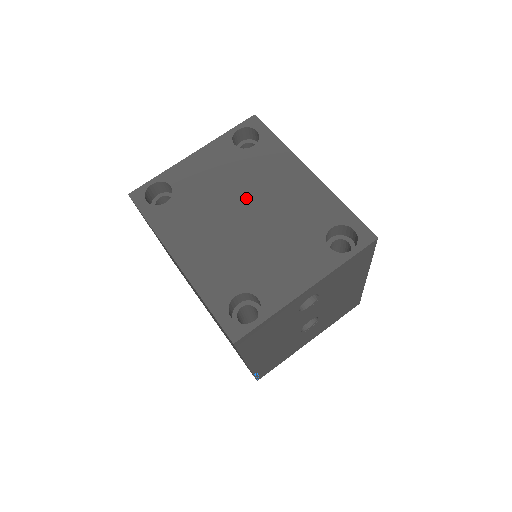
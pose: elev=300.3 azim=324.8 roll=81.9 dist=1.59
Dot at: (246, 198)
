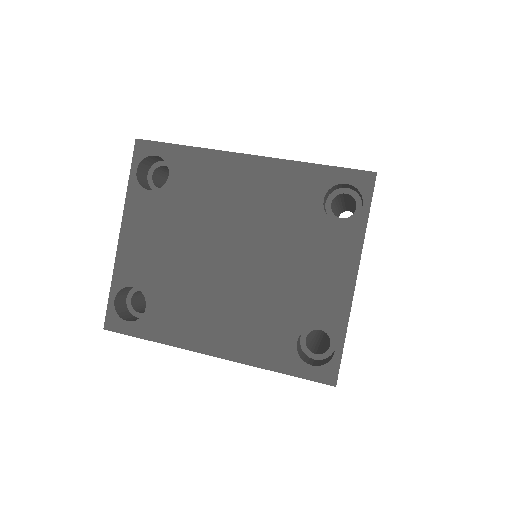
Dot at: (215, 238)
